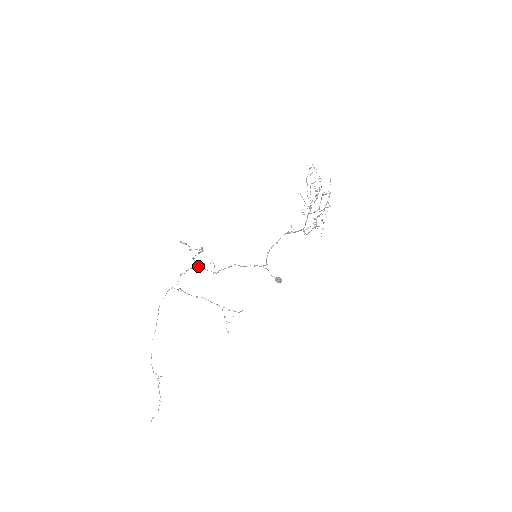
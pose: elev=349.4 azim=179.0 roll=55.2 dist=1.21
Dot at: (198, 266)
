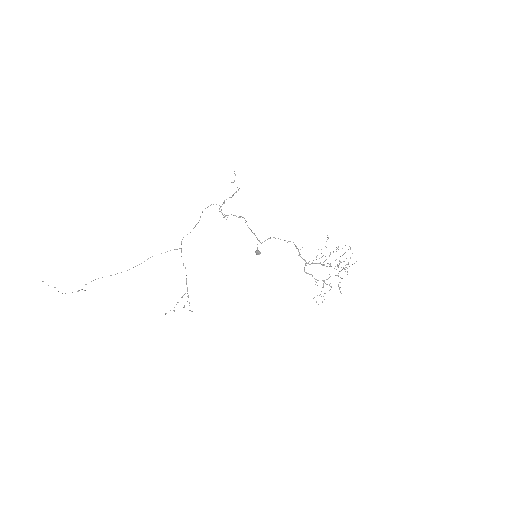
Dot at: (220, 211)
